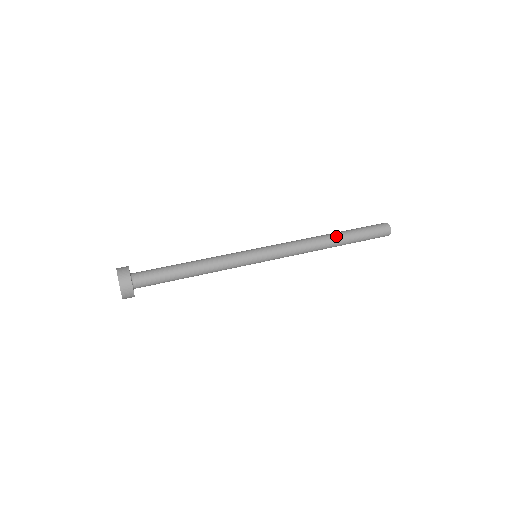
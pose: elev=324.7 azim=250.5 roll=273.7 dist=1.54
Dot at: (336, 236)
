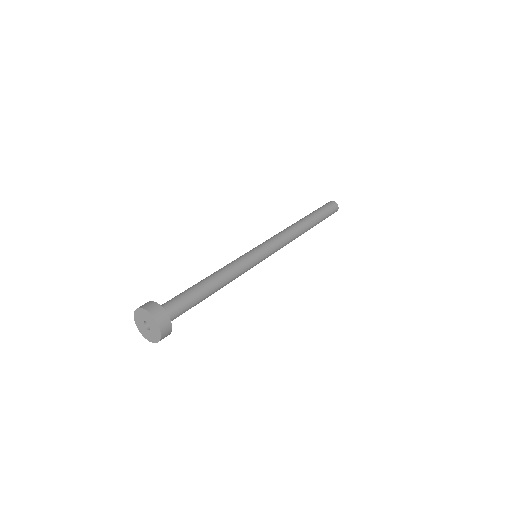
Dot at: (307, 220)
